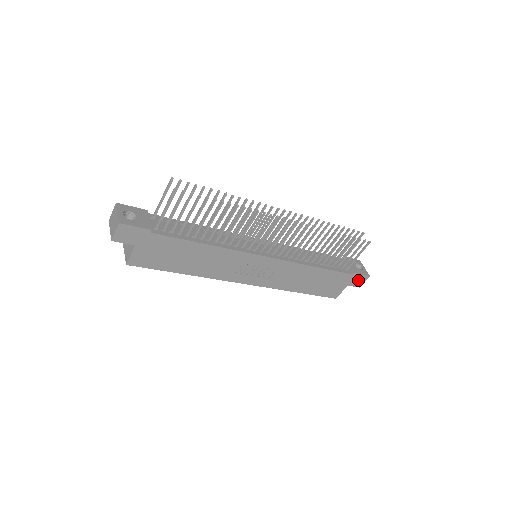
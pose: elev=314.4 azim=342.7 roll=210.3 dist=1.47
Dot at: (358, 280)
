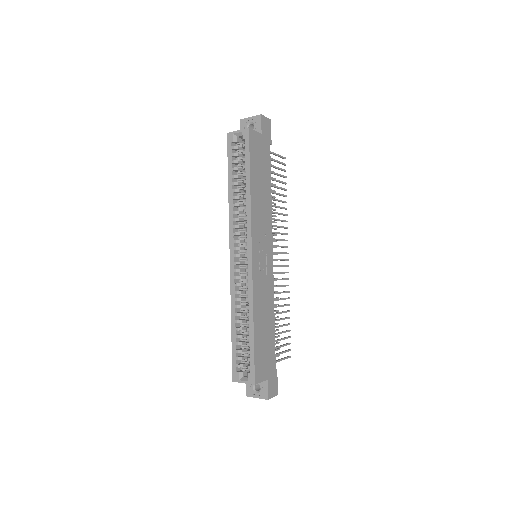
Dot at: (273, 386)
